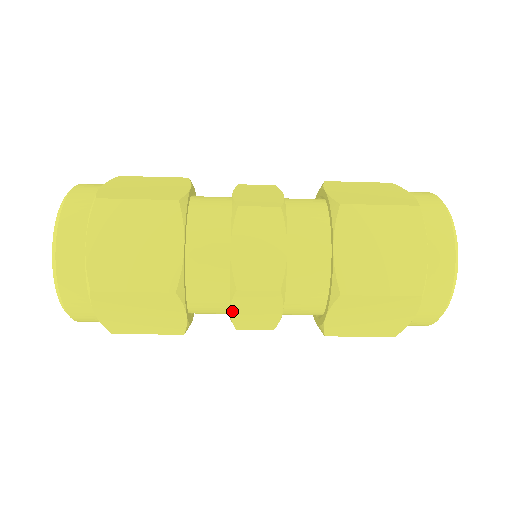
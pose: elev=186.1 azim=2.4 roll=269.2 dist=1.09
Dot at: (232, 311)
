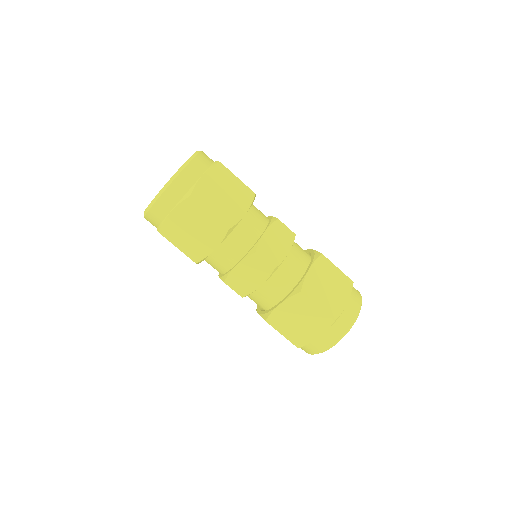
Dot at: occluded
